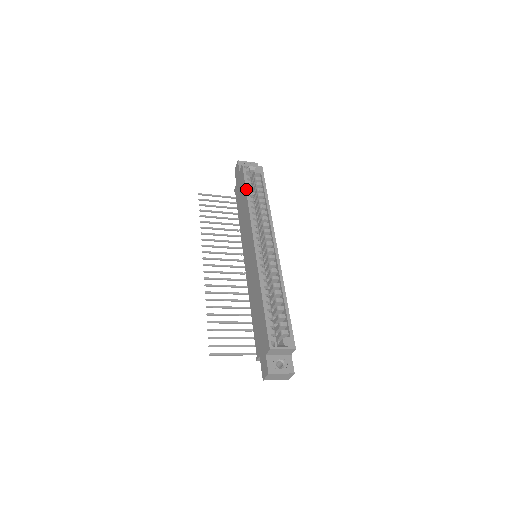
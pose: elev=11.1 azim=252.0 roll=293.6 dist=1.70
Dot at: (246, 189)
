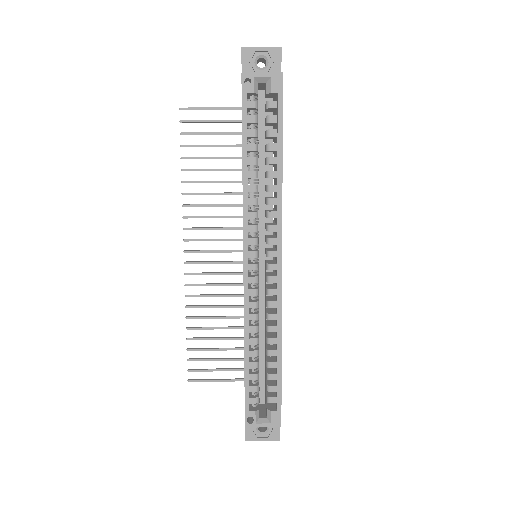
Dot at: (242, 141)
